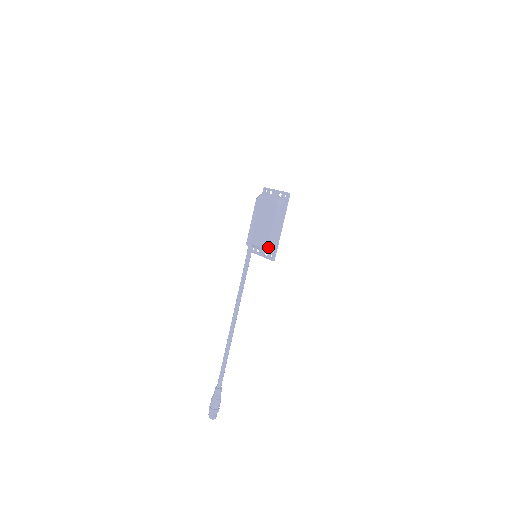
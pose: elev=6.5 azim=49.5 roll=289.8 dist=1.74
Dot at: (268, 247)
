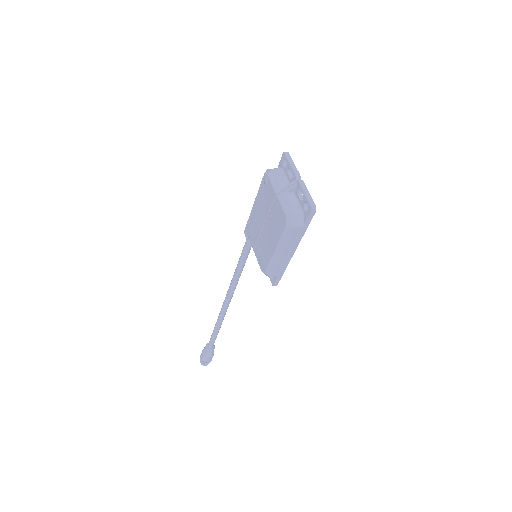
Dot at: (265, 273)
